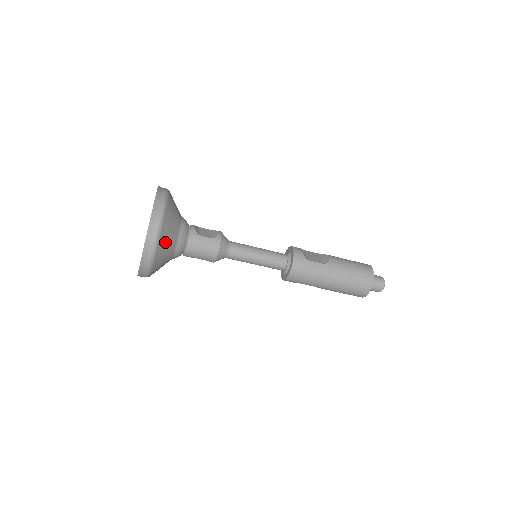
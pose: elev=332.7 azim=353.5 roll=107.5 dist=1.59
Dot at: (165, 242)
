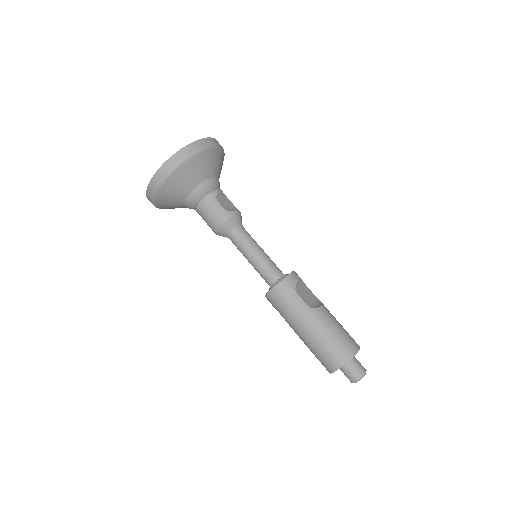
Dot at: (179, 180)
